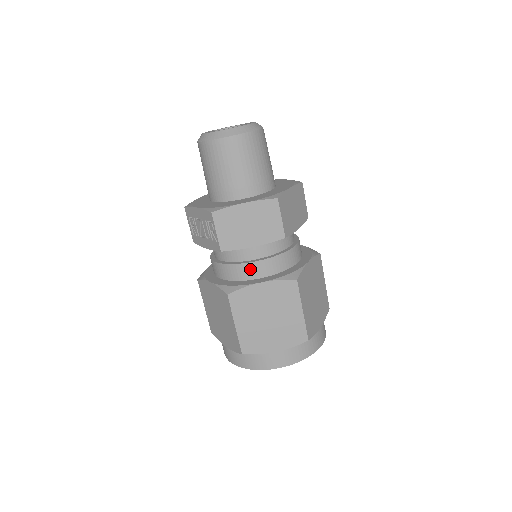
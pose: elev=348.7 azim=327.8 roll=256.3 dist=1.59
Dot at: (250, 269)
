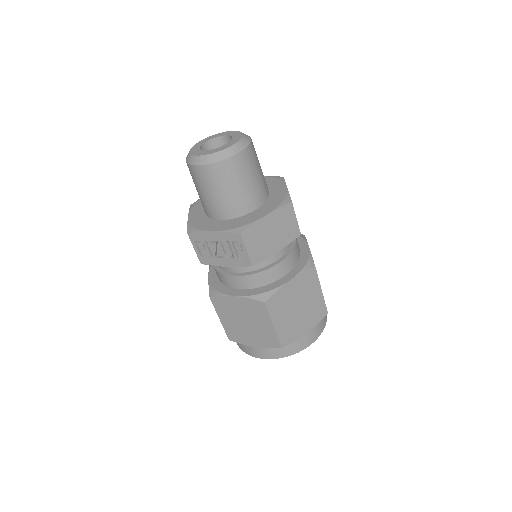
Dot at: (274, 272)
